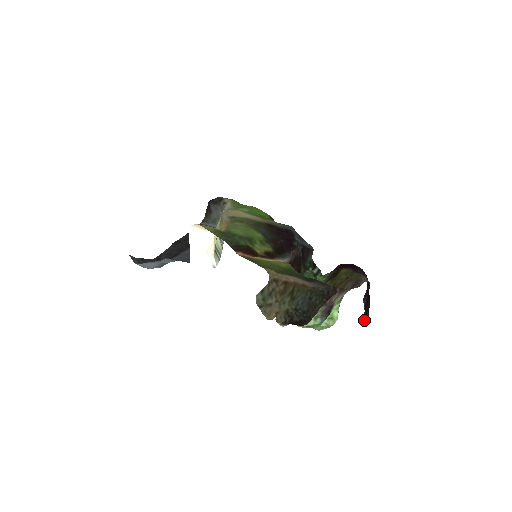
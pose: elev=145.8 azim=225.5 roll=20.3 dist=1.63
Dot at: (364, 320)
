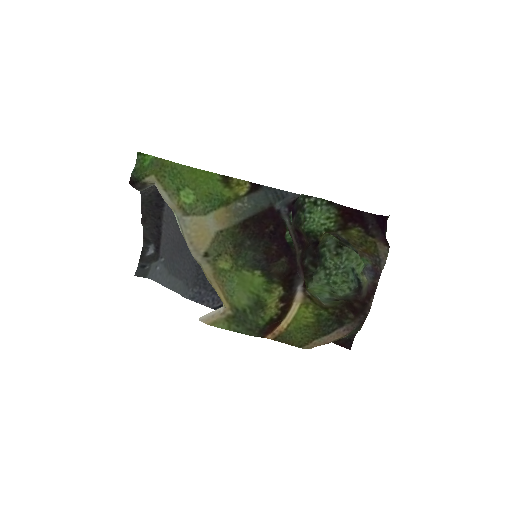
Dot at: occluded
